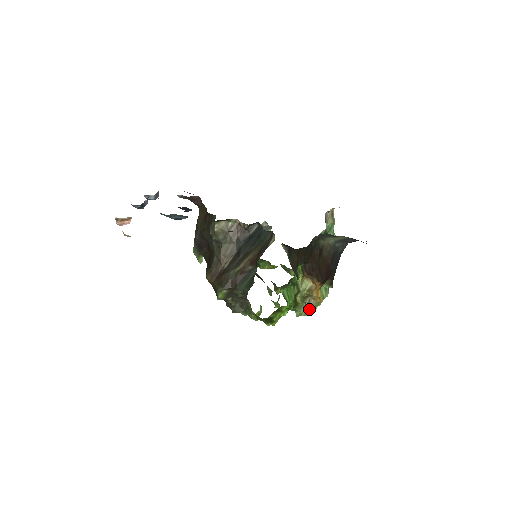
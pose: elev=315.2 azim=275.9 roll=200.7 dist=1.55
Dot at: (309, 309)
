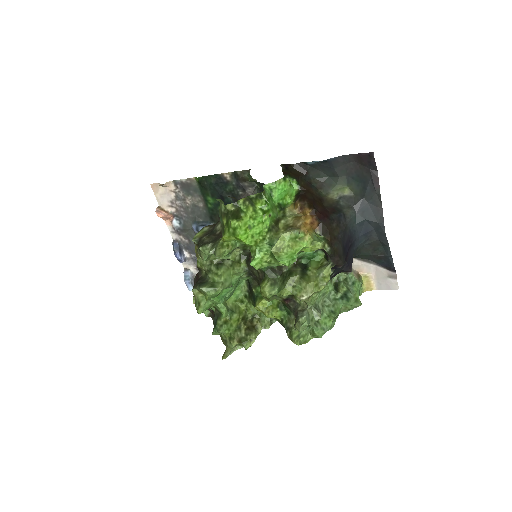
Dot at: (289, 230)
